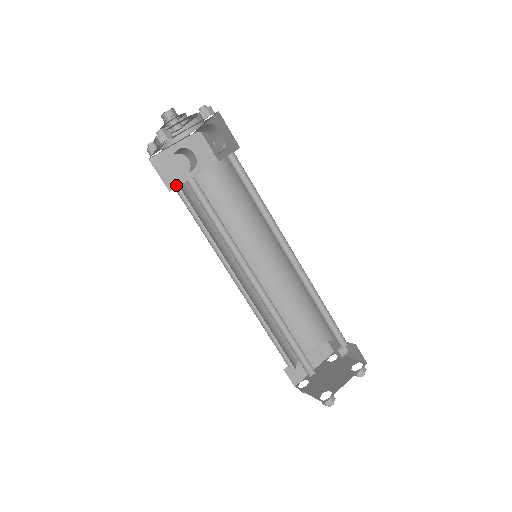
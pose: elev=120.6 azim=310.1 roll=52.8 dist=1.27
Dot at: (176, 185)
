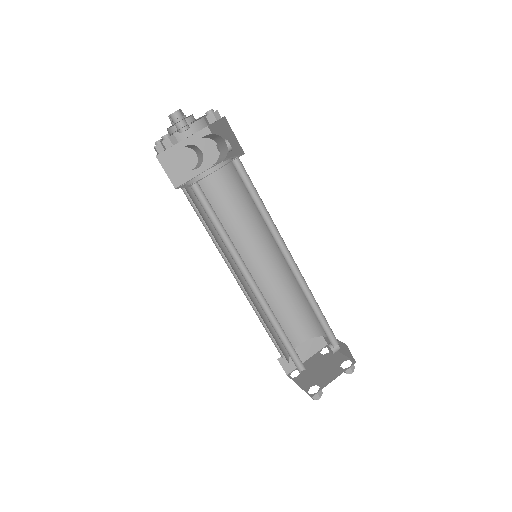
Dot at: (182, 182)
